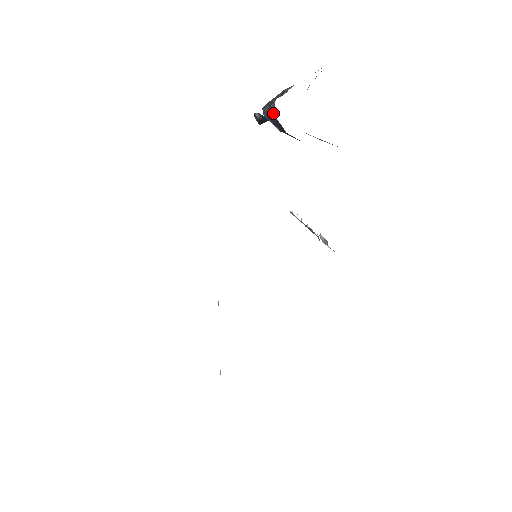
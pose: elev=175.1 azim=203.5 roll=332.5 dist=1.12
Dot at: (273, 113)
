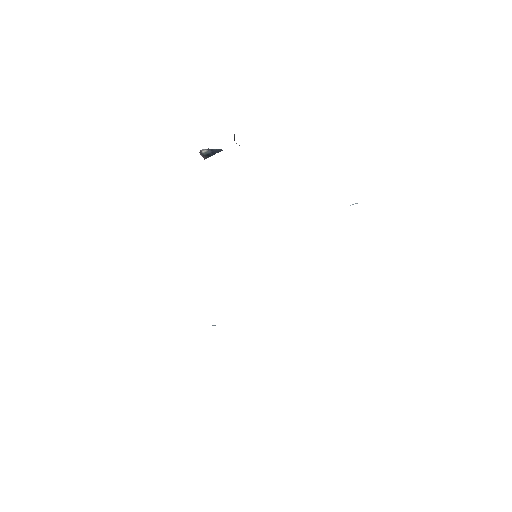
Dot at: occluded
